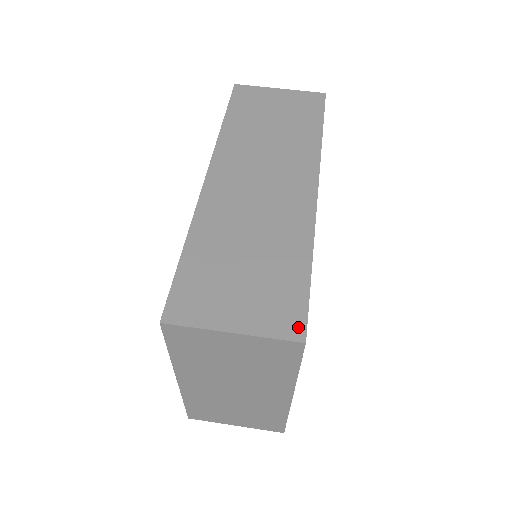
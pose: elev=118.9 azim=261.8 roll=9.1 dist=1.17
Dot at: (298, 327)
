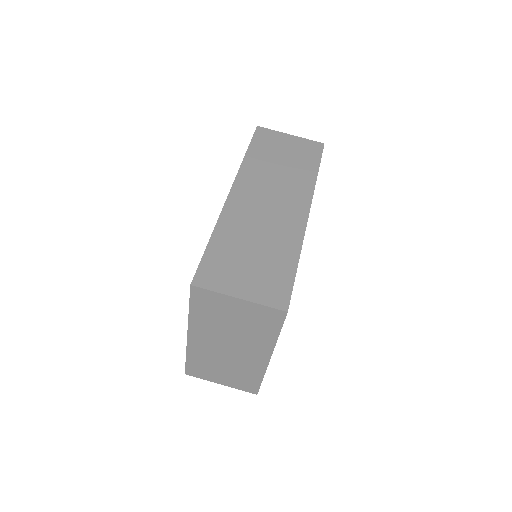
Dot at: (284, 301)
